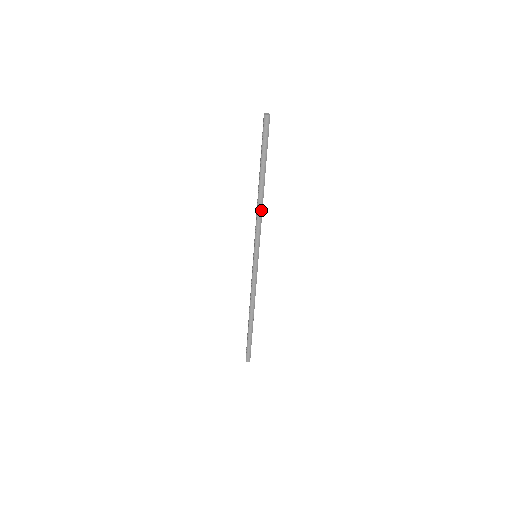
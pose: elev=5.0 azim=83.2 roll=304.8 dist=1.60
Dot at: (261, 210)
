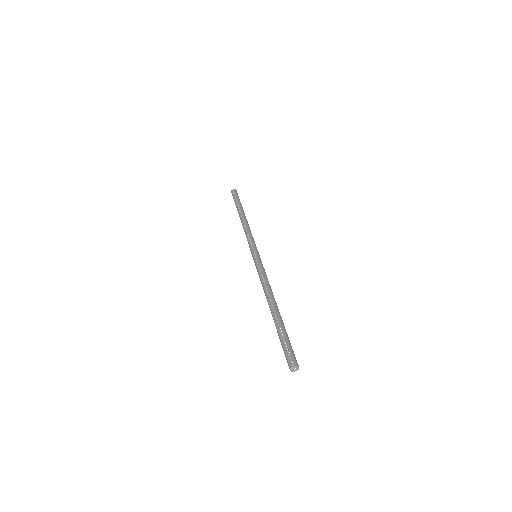
Dot at: (249, 228)
